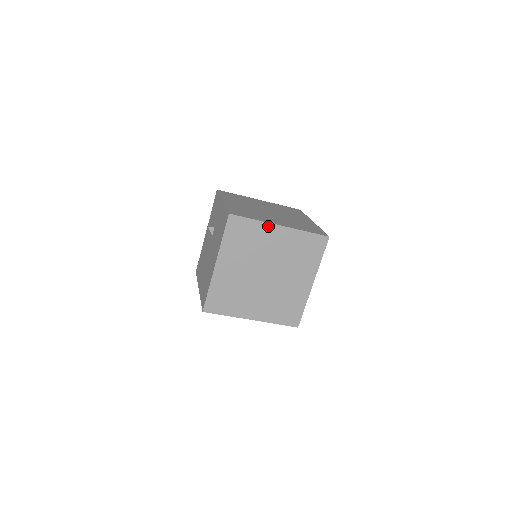
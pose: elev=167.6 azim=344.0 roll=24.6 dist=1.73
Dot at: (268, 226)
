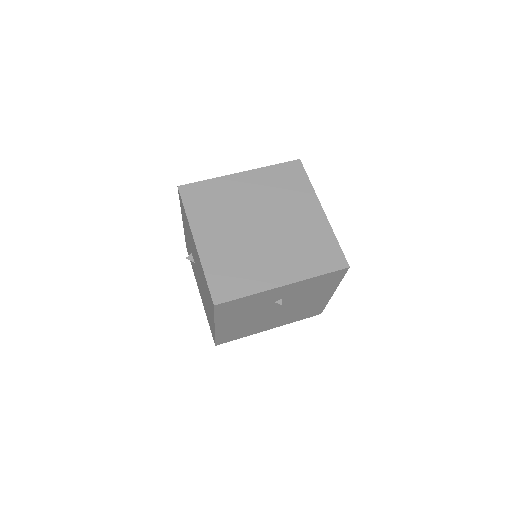
Dot at: (227, 179)
